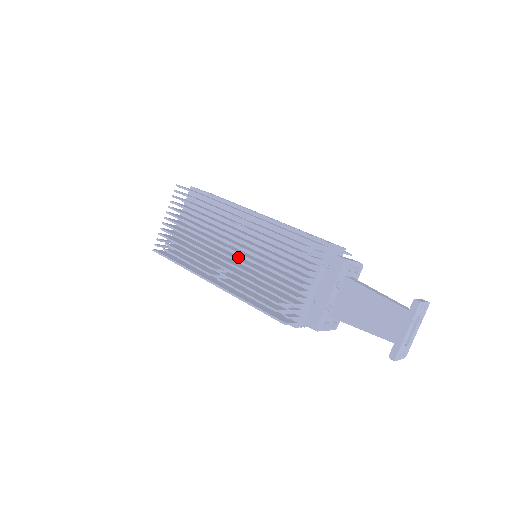
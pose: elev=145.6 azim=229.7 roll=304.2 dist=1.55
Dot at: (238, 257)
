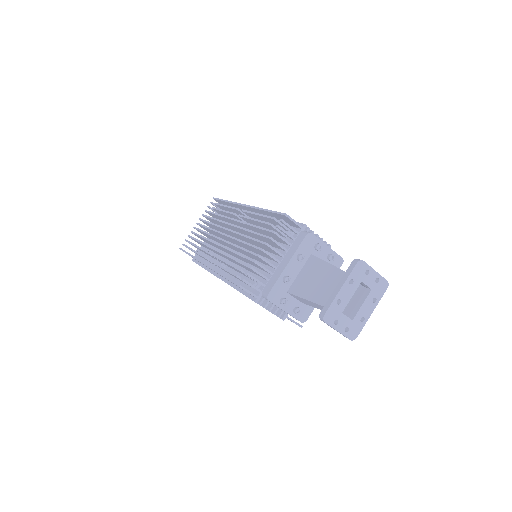
Dot at: occluded
